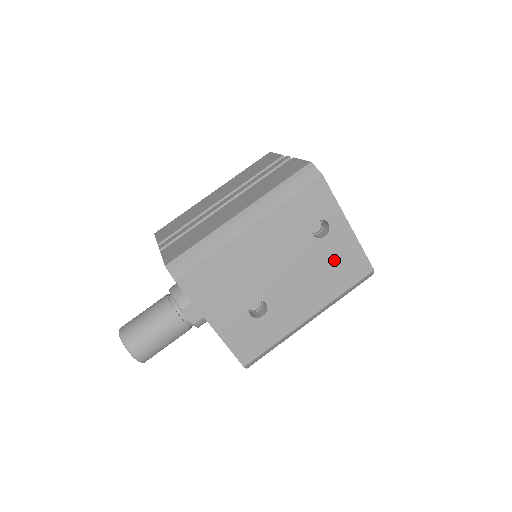
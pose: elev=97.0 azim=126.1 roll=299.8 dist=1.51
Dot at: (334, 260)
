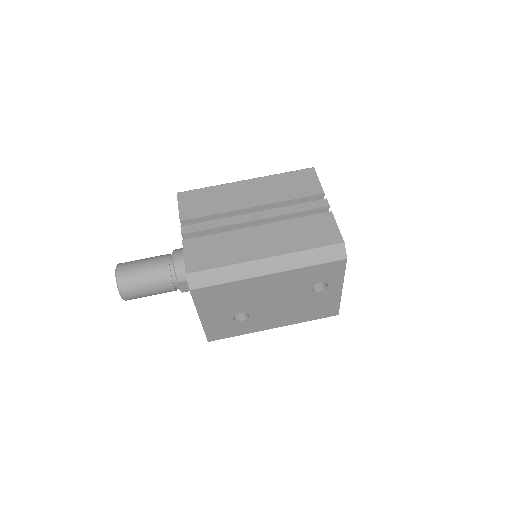
Dot at: (315, 304)
